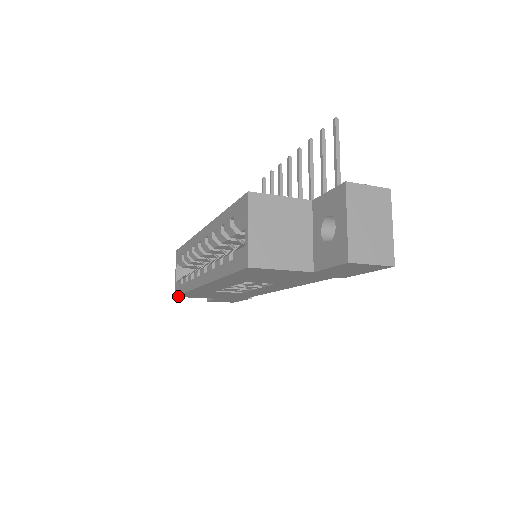
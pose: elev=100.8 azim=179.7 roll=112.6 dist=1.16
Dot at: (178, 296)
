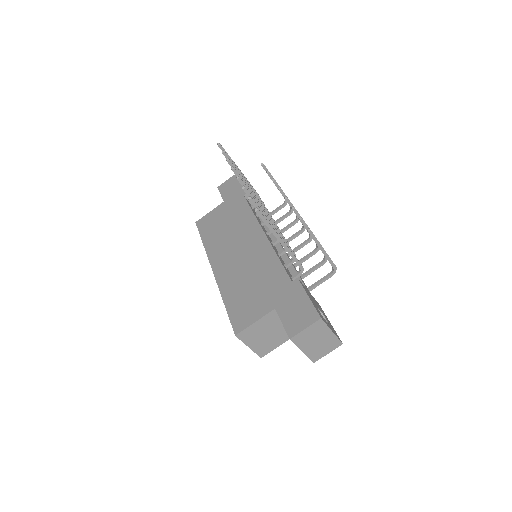
Dot at: occluded
